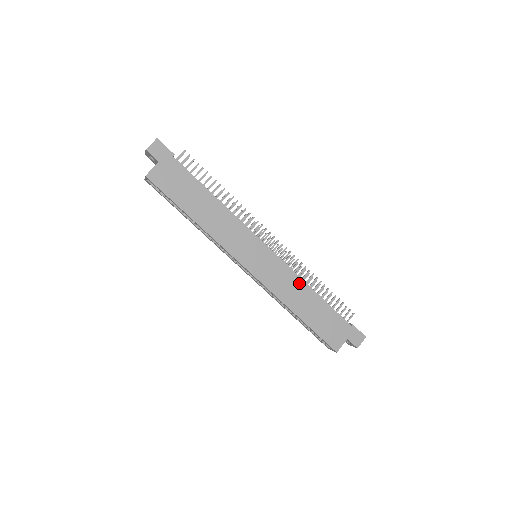
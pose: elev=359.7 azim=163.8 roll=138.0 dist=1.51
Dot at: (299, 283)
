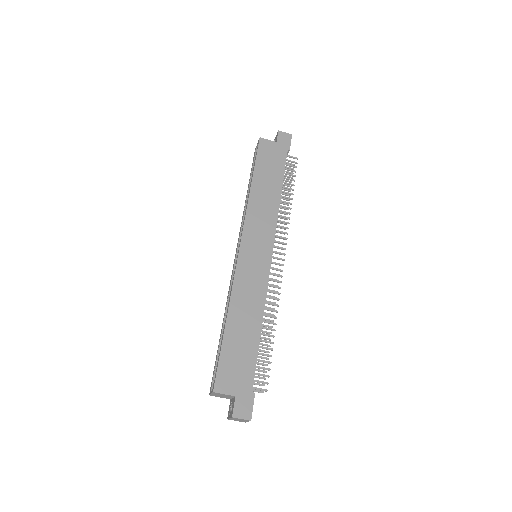
Dot at: (259, 304)
